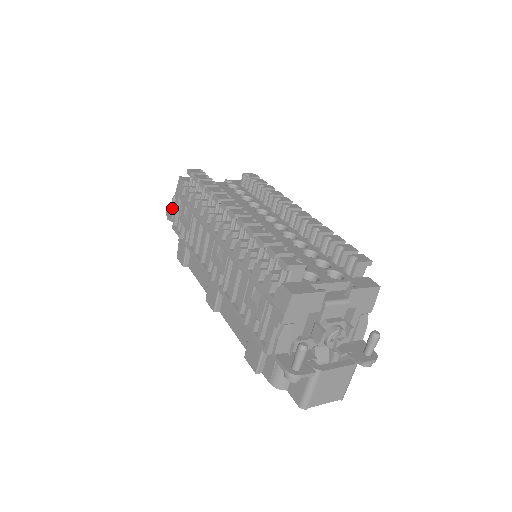
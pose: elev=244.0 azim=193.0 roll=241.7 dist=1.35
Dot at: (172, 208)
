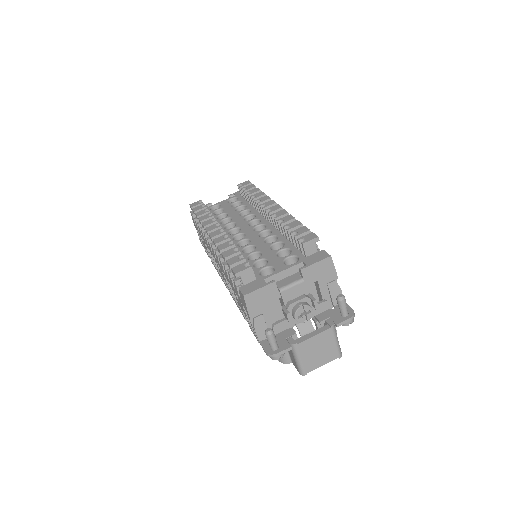
Dot at: occluded
